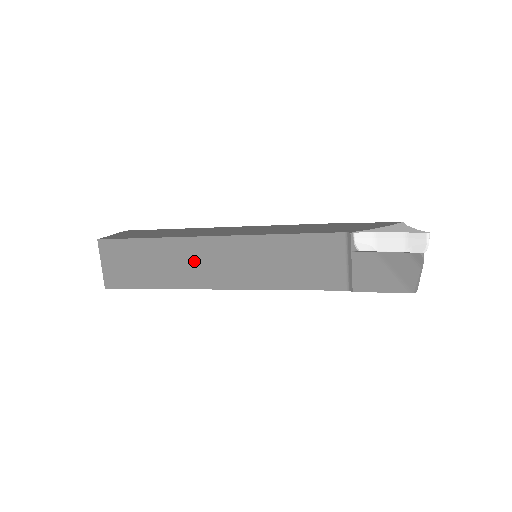
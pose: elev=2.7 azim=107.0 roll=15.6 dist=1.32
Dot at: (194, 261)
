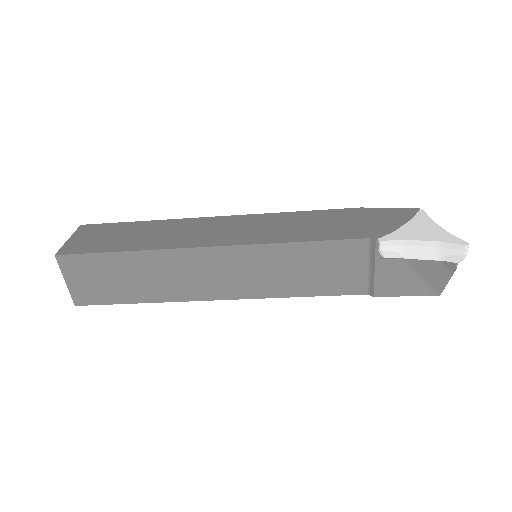
Dot at: (186, 273)
